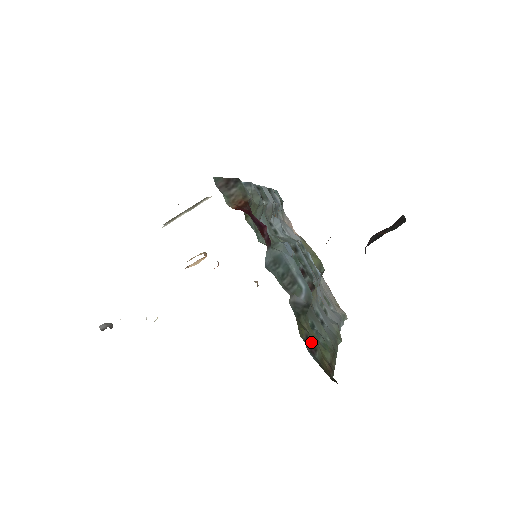
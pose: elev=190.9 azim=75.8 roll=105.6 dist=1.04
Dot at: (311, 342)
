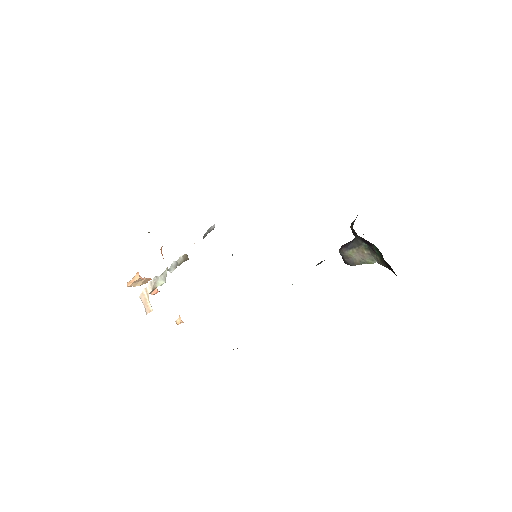
Dot at: occluded
